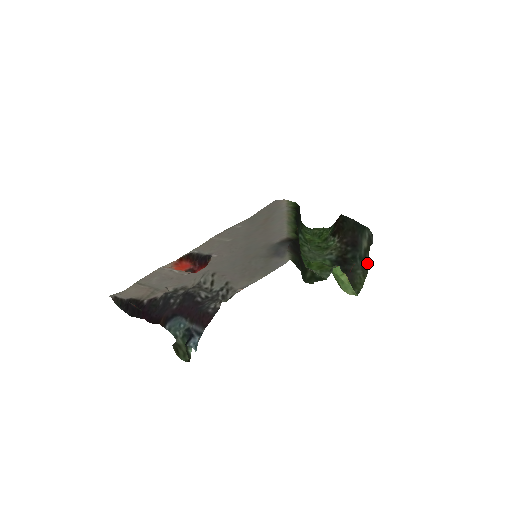
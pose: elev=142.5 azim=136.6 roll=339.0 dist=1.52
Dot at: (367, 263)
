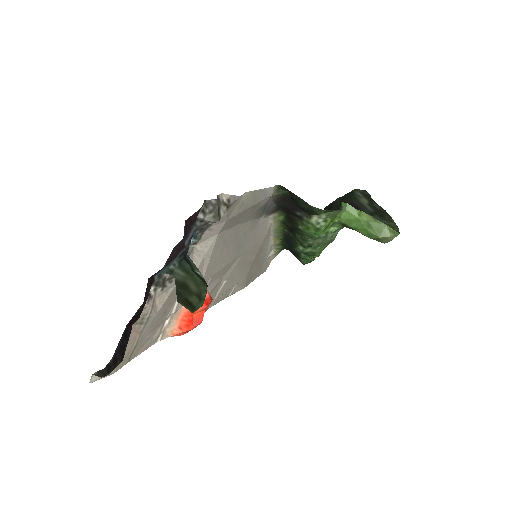
Dot at: (382, 210)
